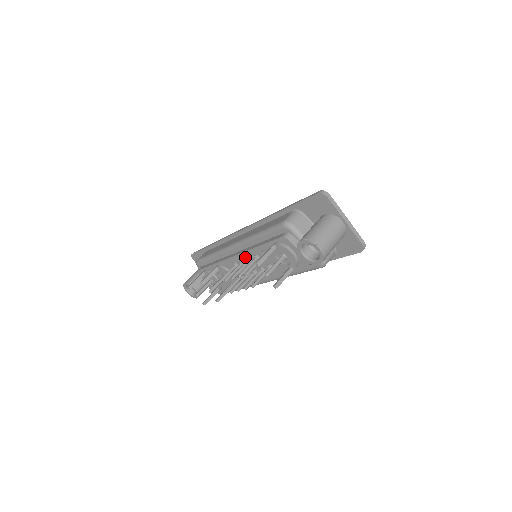
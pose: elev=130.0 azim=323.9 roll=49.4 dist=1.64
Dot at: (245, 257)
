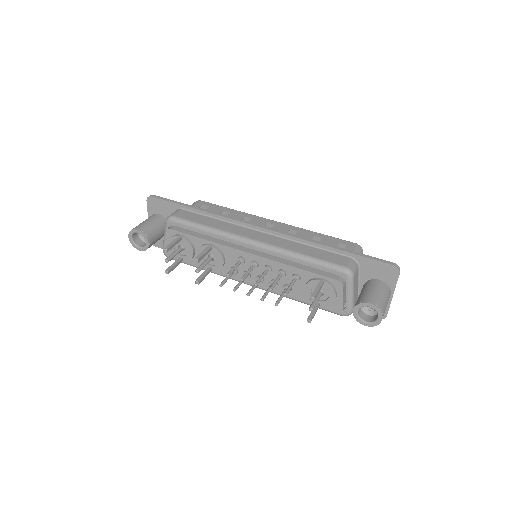
Dot at: (265, 263)
